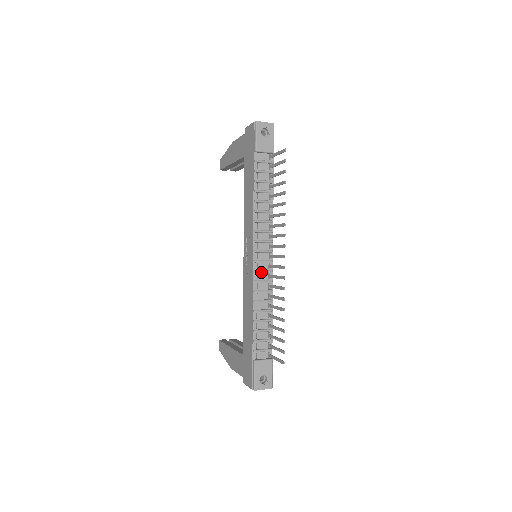
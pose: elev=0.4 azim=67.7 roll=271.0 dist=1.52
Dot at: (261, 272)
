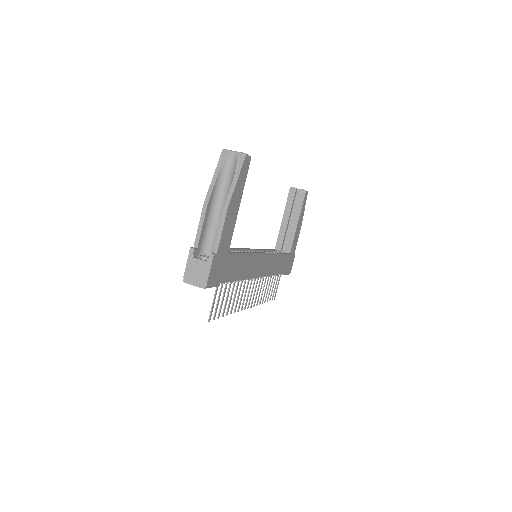
Dot at: occluded
